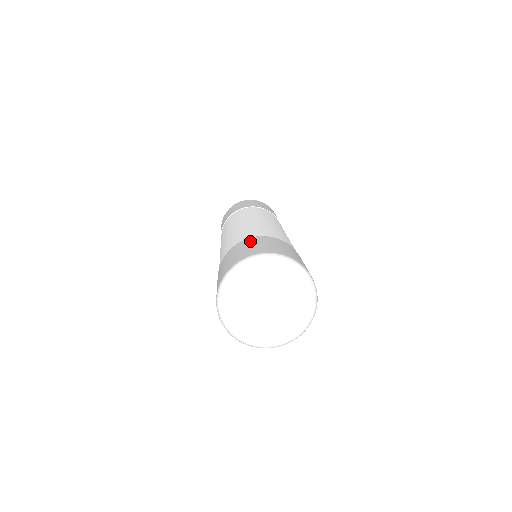
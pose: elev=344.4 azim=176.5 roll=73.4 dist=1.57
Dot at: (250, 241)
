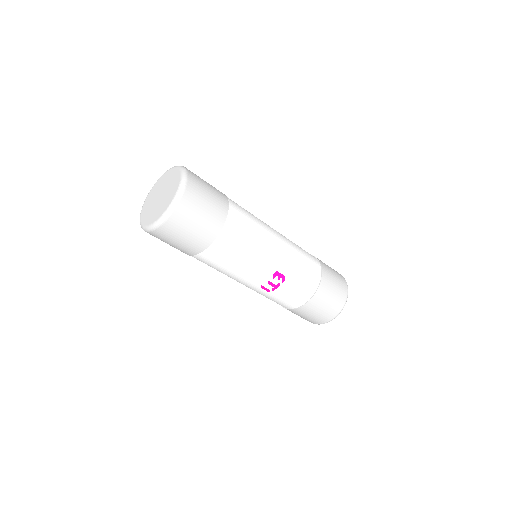
Dot at: occluded
